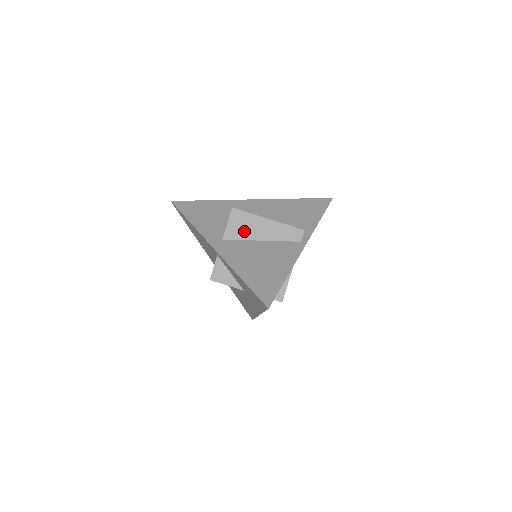
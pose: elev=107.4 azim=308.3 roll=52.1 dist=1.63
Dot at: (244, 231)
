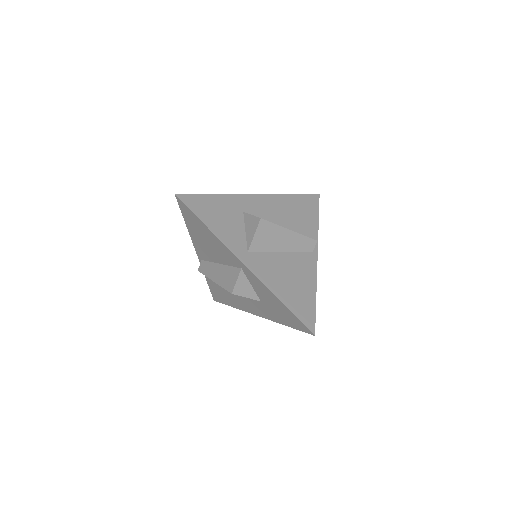
Dot at: (268, 243)
